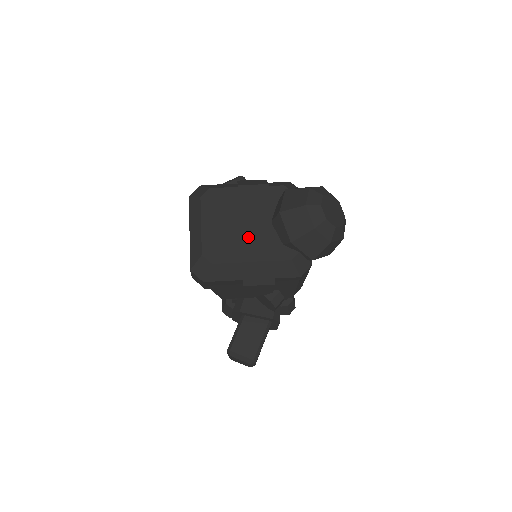
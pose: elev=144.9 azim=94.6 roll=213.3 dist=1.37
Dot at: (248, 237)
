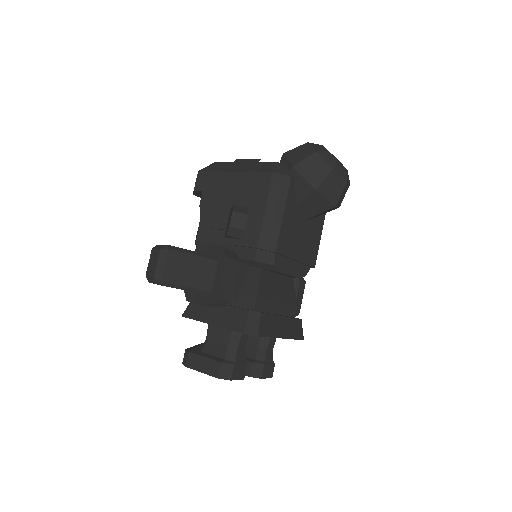
Dot at: occluded
